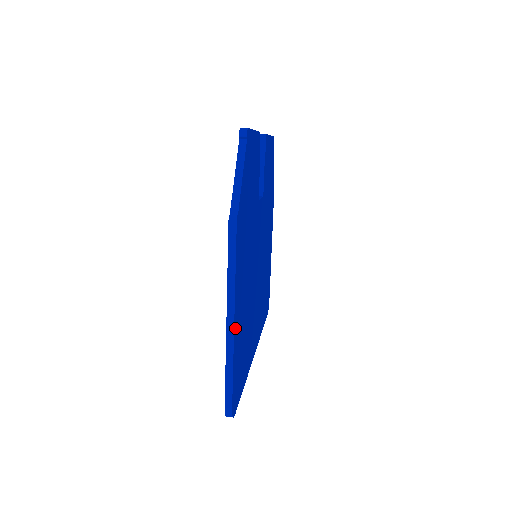
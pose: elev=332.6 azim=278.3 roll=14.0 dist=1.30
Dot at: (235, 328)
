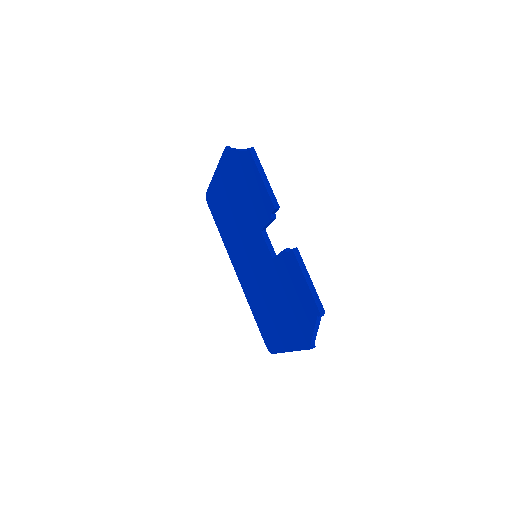
Dot at: occluded
